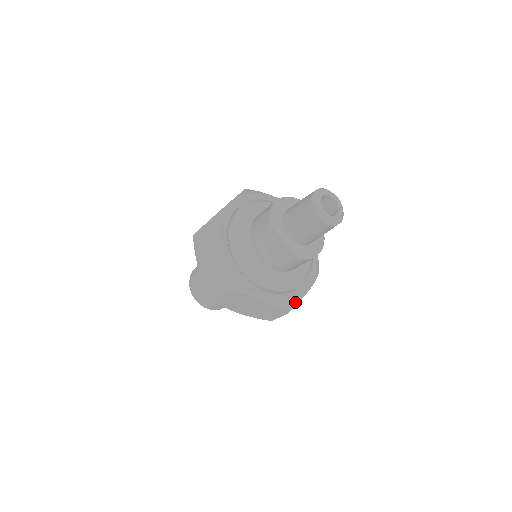
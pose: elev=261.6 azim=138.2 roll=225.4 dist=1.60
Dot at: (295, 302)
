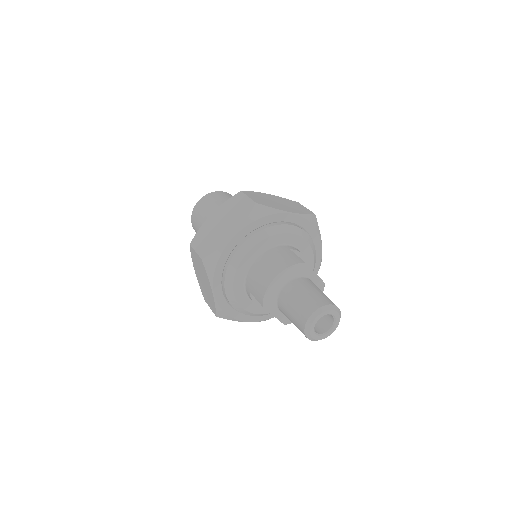
Dot at: occluded
